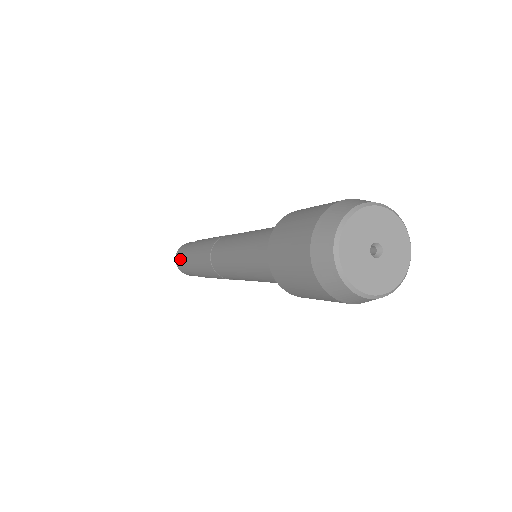
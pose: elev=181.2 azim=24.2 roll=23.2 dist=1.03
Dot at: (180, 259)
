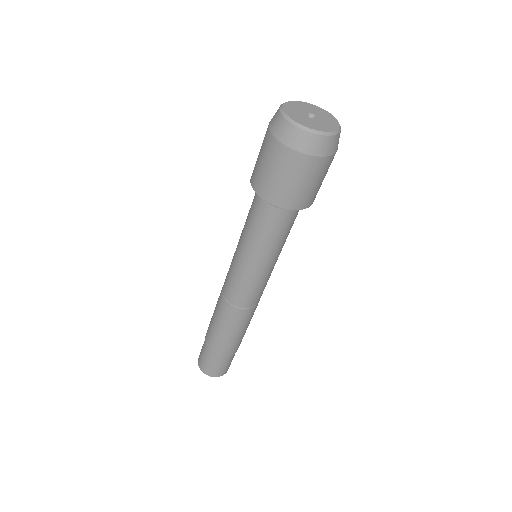
Dot at: occluded
